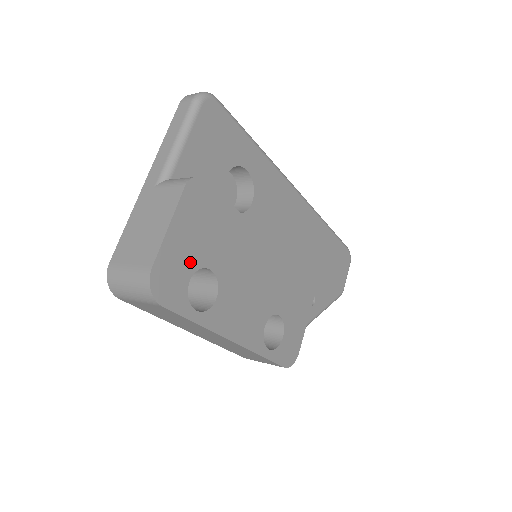
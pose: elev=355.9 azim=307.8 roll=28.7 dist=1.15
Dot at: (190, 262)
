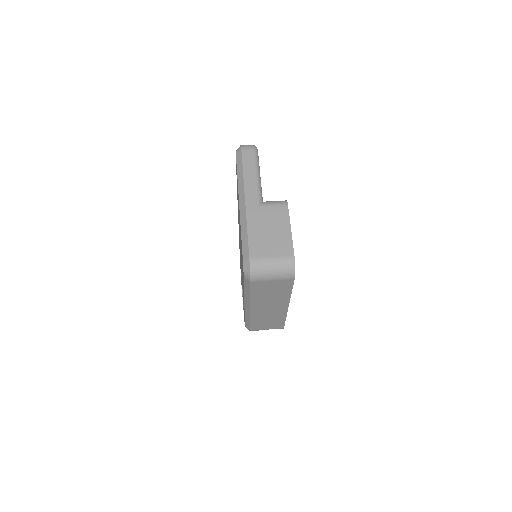
Dot at: occluded
